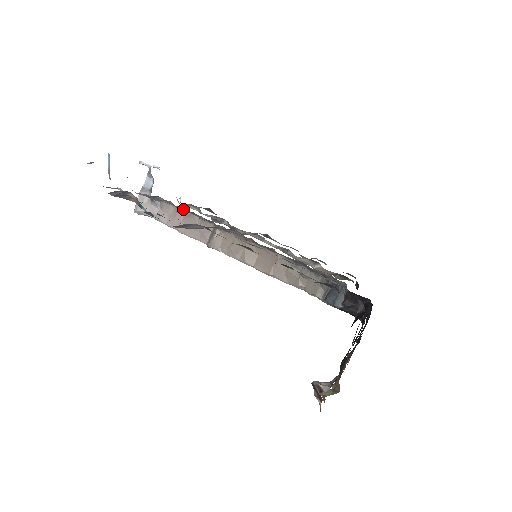
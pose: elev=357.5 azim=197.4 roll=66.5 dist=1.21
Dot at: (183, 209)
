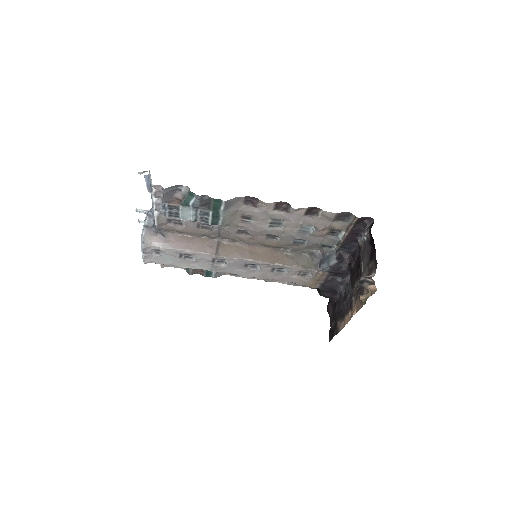
Dot at: (187, 234)
